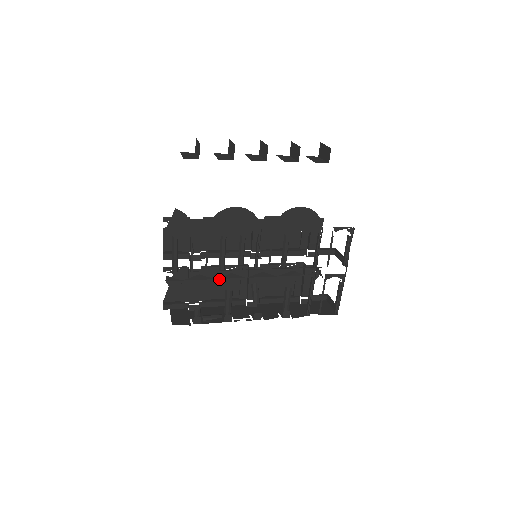
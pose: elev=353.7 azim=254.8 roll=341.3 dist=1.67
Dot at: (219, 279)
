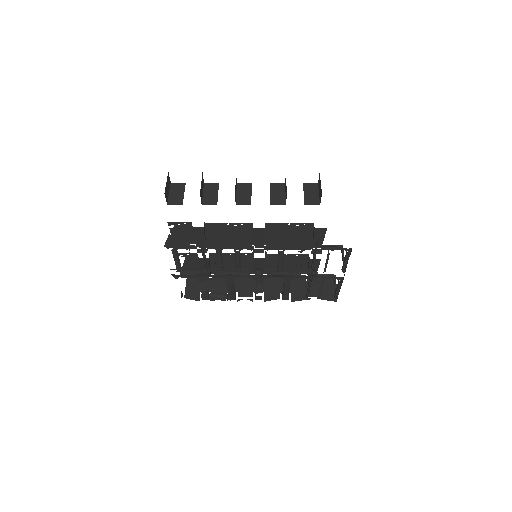
Dot at: (219, 276)
